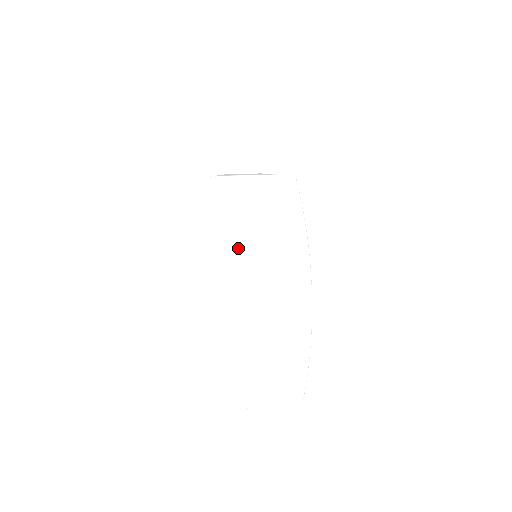
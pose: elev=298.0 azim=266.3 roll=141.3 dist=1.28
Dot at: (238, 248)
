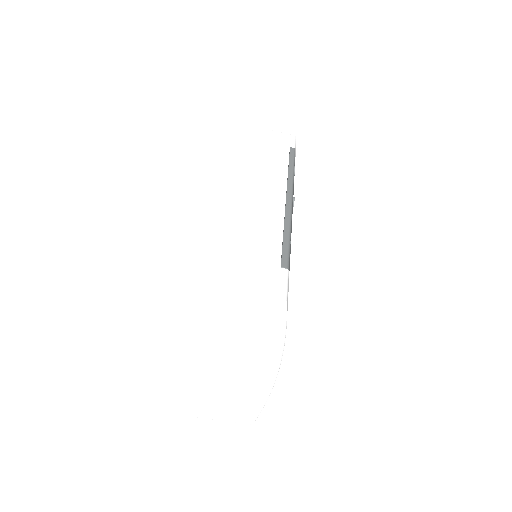
Dot at: (224, 337)
